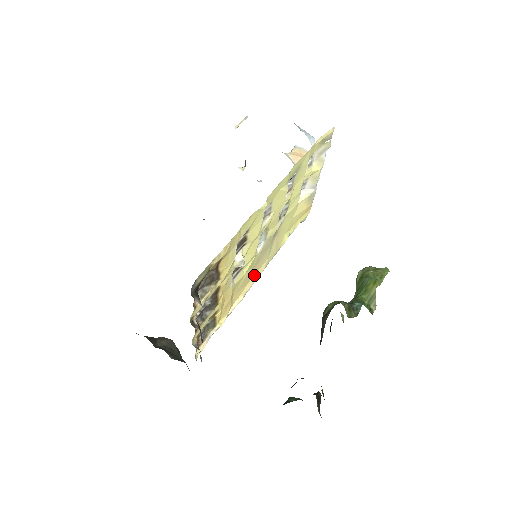
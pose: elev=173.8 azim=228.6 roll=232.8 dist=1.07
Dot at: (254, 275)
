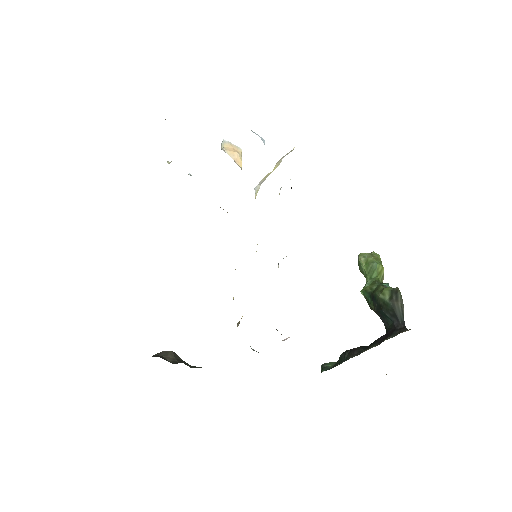
Dot at: occluded
